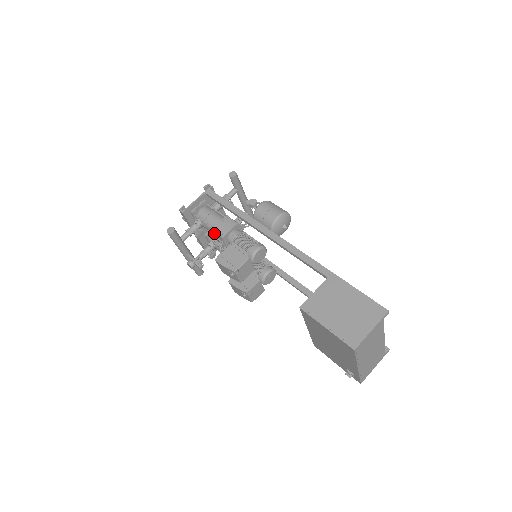
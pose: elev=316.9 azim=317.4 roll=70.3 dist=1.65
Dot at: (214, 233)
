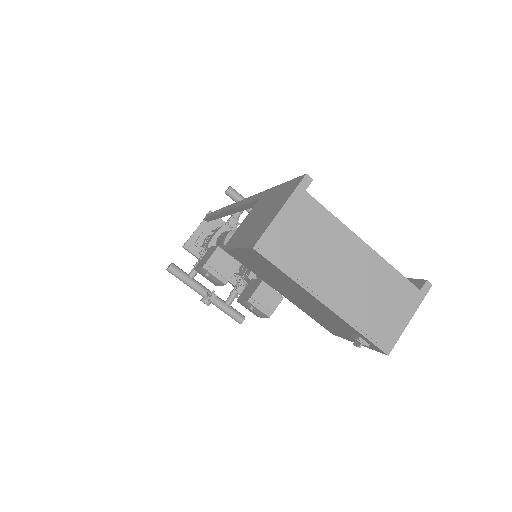
Dot at: (207, 250)
